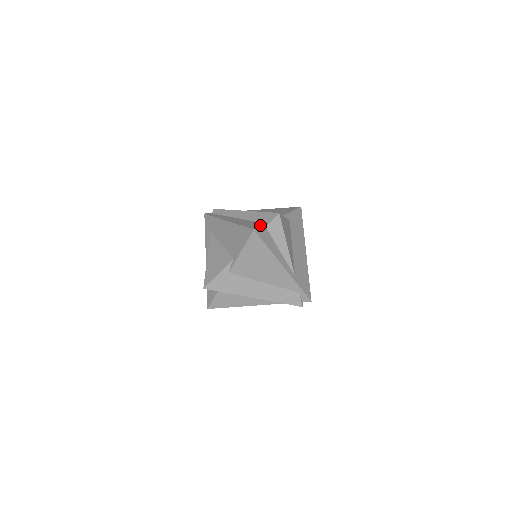
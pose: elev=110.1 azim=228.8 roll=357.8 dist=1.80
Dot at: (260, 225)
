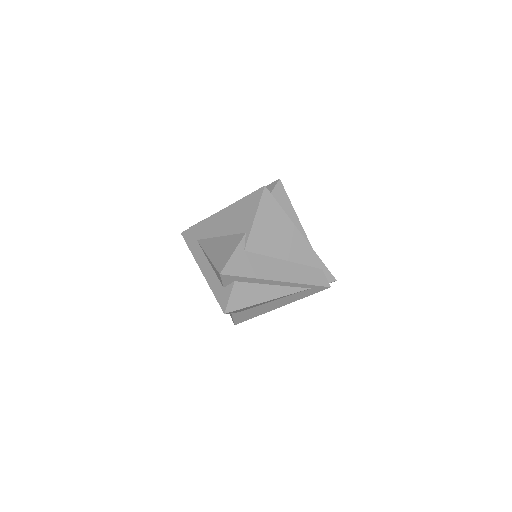
Dot at: occluded
